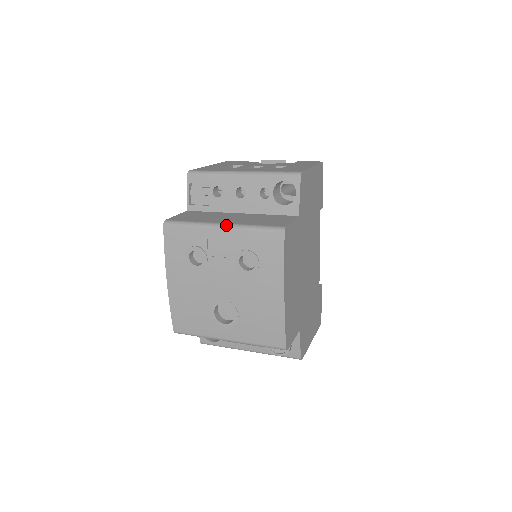
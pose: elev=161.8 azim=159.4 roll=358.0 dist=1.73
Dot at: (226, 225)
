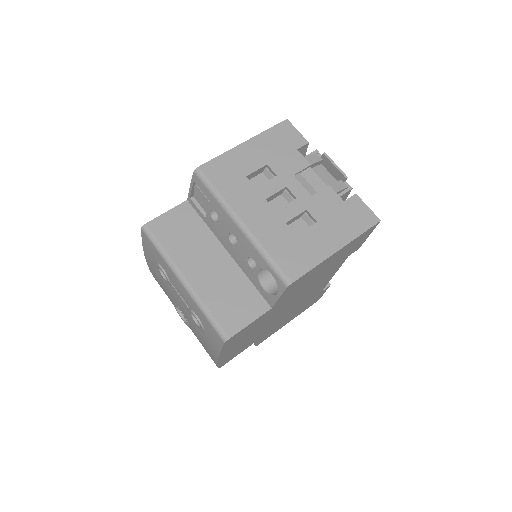
Dot at: (186, 285)
